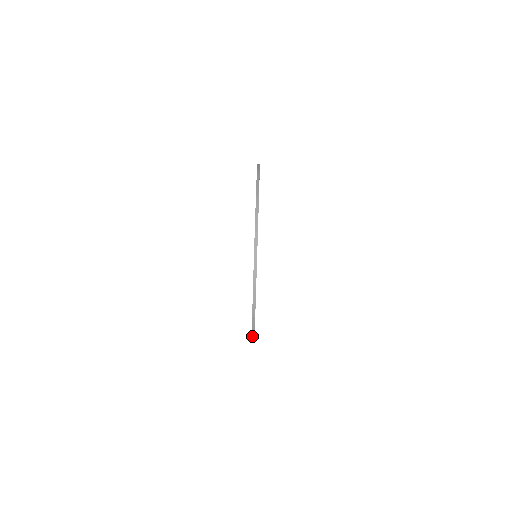
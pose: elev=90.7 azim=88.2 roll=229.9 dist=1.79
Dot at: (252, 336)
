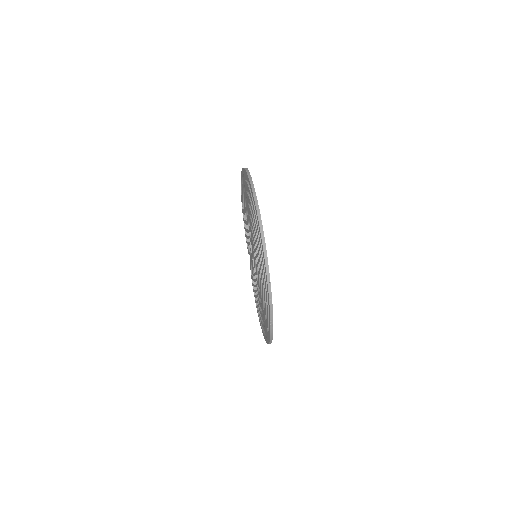
Dot at: (269, 291)
